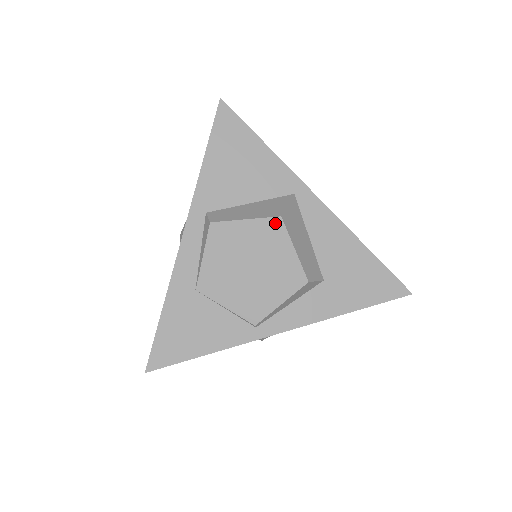
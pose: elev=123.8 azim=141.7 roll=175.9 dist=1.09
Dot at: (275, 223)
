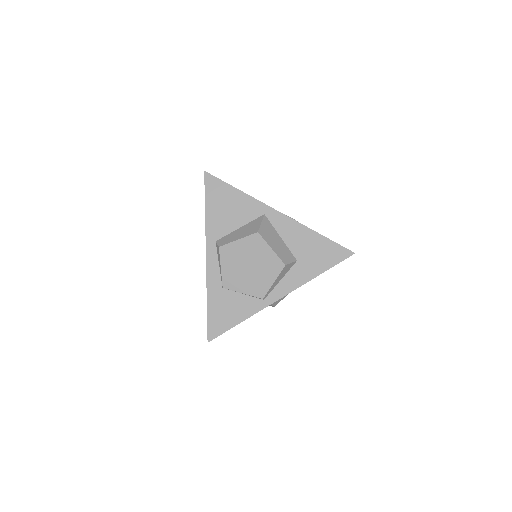
Dot at: (256, 237)
